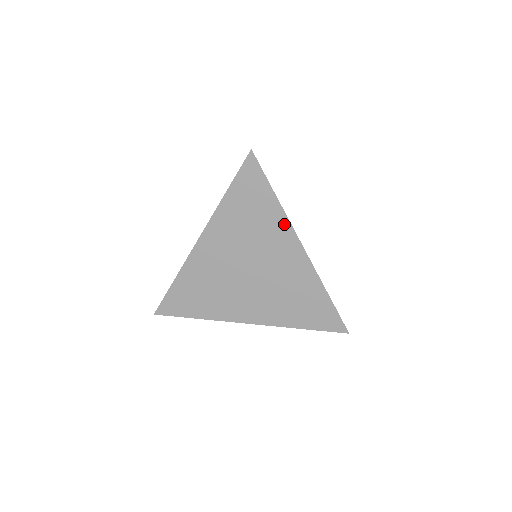
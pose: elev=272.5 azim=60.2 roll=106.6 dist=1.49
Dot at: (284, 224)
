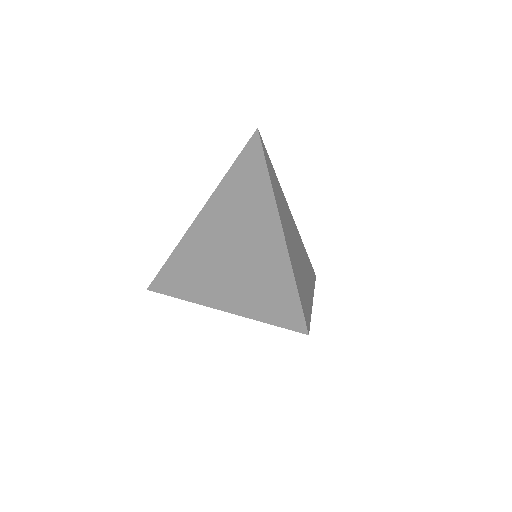
Dot at: occluded
